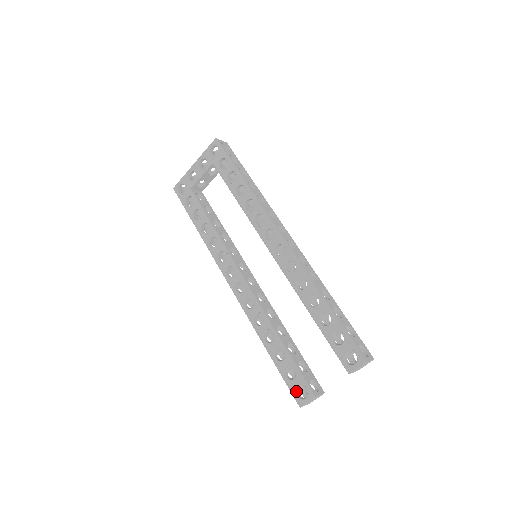
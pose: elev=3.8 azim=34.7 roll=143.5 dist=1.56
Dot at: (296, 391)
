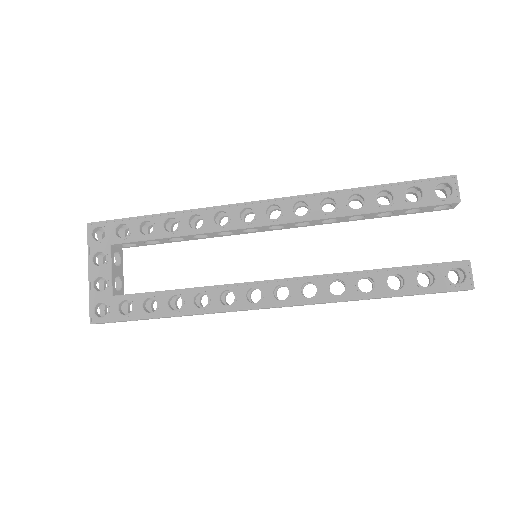
Dot at: (451, 283)
